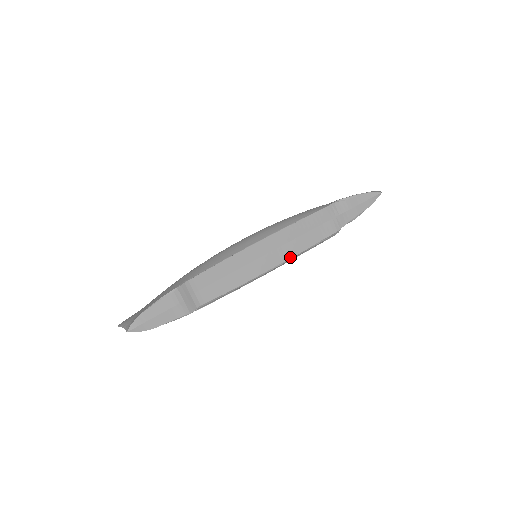
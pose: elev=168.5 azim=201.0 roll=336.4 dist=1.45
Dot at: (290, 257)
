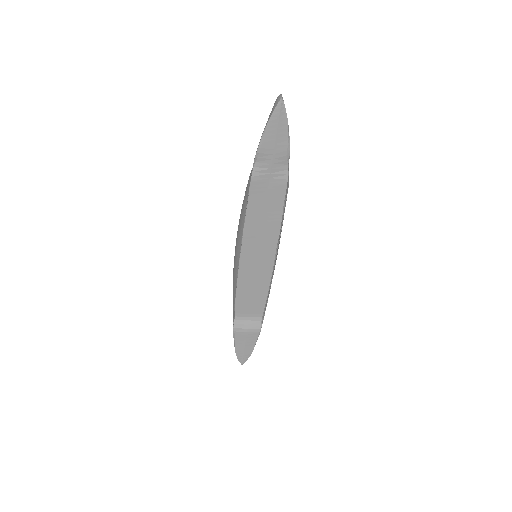
Dot at: (277, 237)
